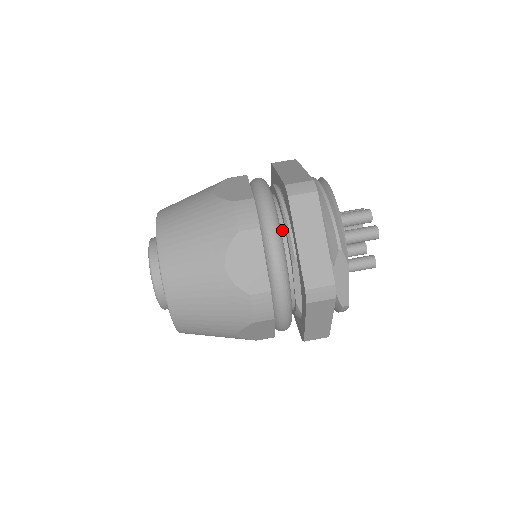
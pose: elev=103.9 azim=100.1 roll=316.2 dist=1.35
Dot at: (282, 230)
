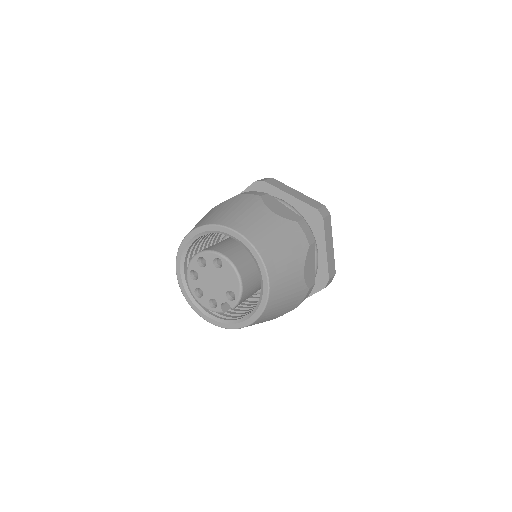
Dot at: occluded
